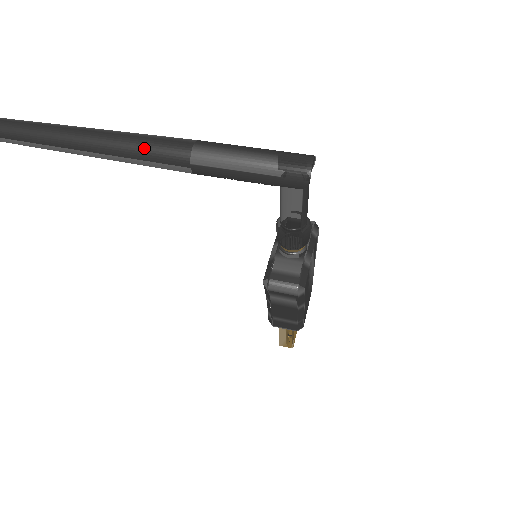
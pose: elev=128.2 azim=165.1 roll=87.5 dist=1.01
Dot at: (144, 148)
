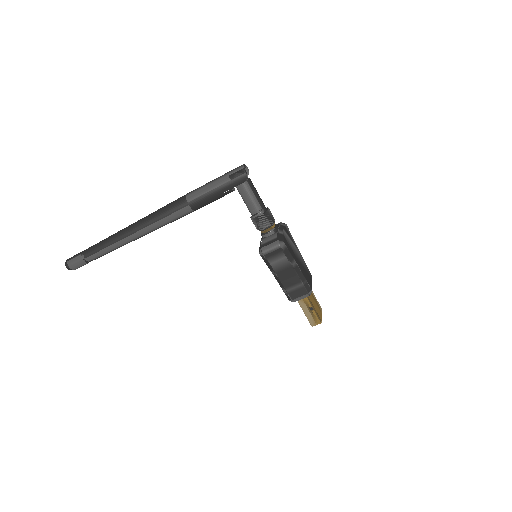
Dot at: (163, 210)
